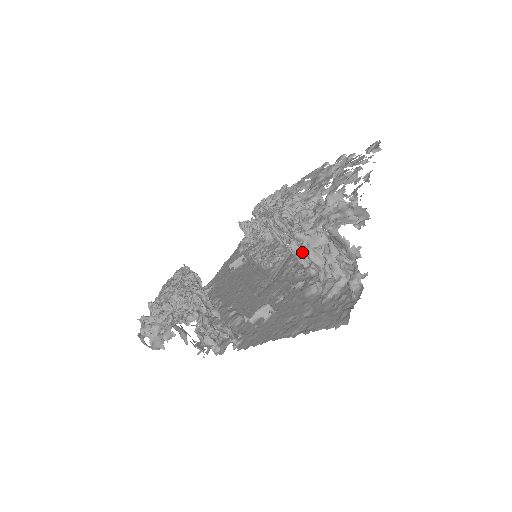
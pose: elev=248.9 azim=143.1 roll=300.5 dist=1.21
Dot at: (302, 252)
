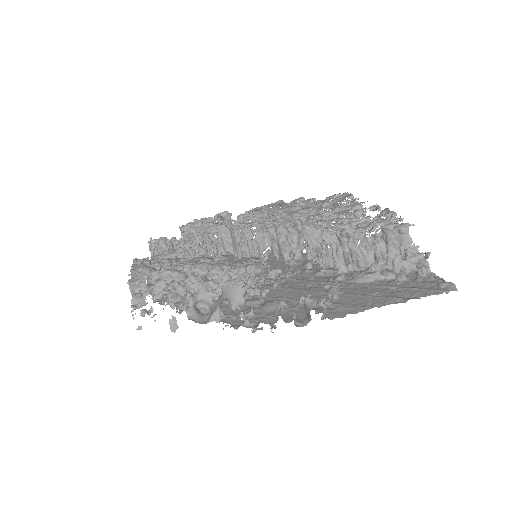
Dot at: (329, 253)
